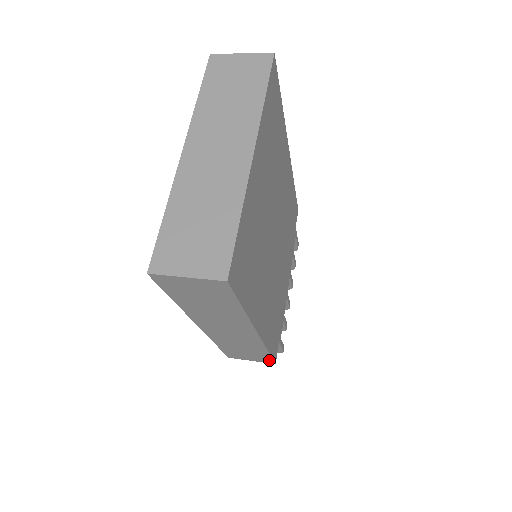
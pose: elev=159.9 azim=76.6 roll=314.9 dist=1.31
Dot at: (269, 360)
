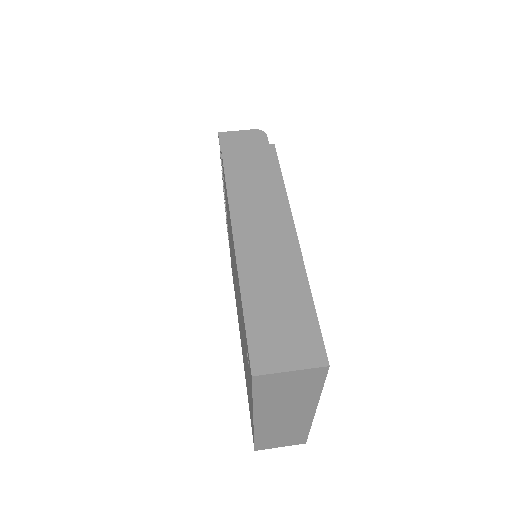
Dot at: occluded
